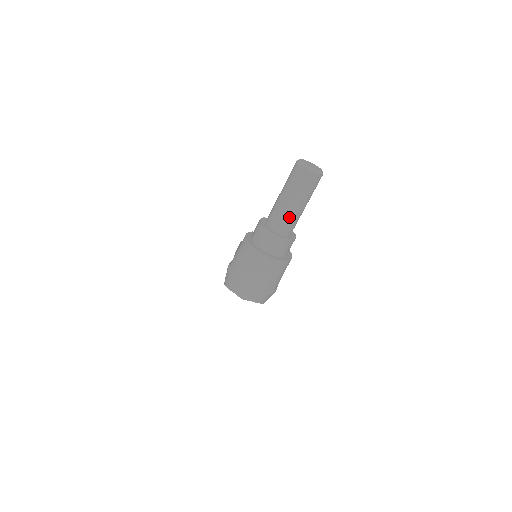
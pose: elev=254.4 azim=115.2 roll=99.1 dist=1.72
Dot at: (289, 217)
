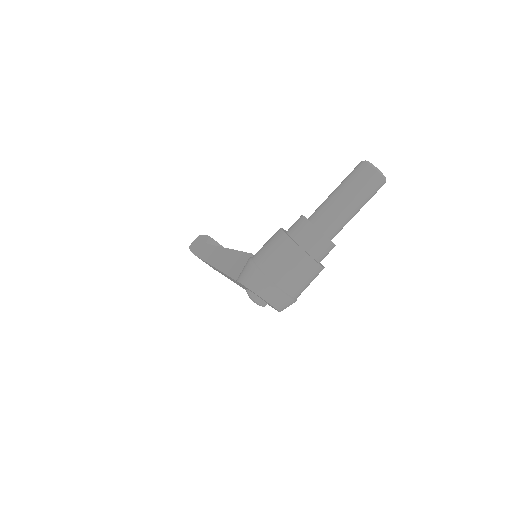
Dot at: (343, 220)
